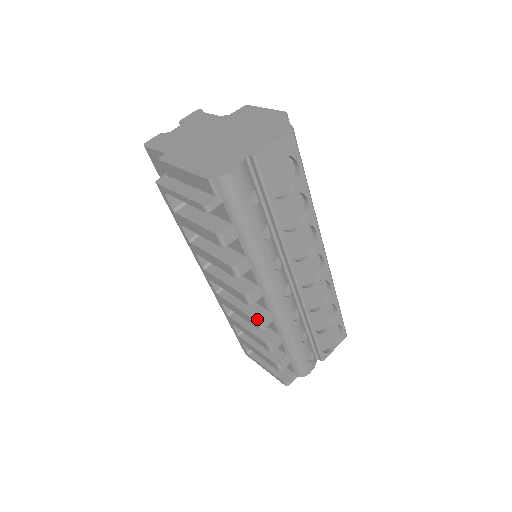
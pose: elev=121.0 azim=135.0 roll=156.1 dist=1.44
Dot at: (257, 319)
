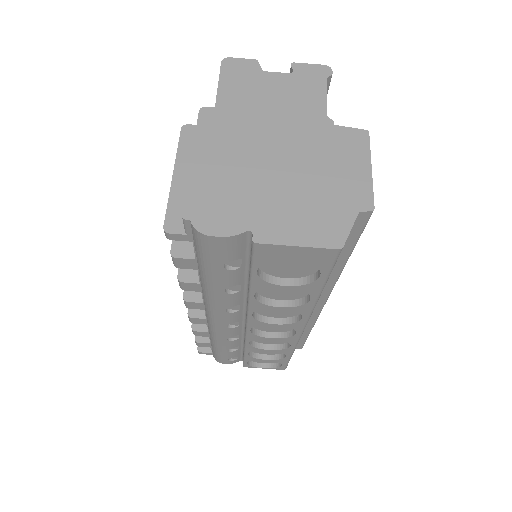
Dot at: (190, 315)
